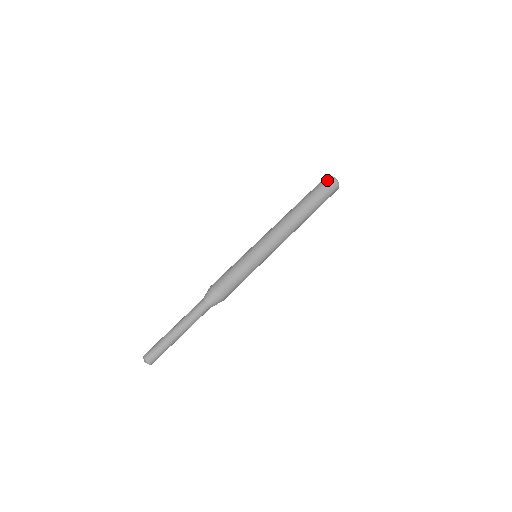
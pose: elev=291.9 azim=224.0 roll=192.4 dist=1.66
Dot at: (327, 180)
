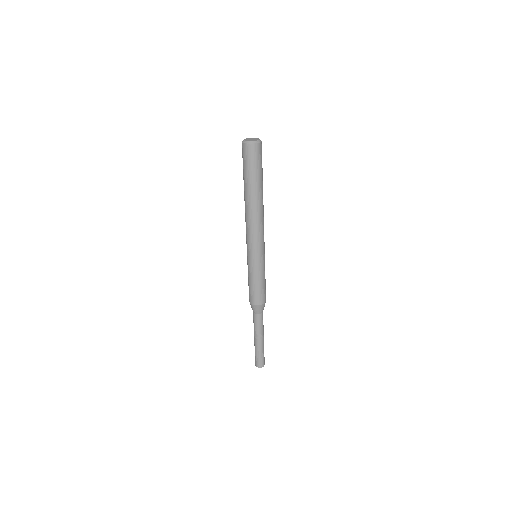
Dot at: (243, 151)
